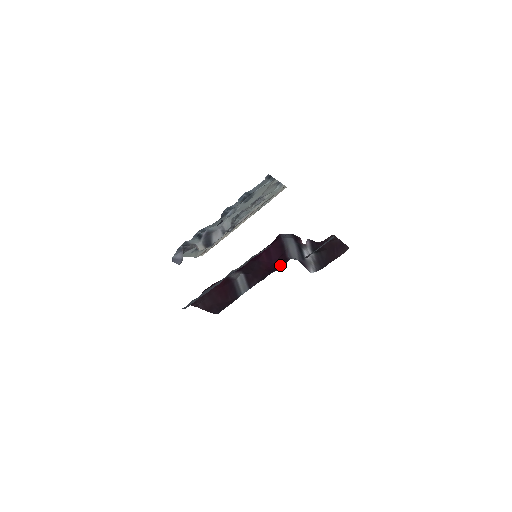
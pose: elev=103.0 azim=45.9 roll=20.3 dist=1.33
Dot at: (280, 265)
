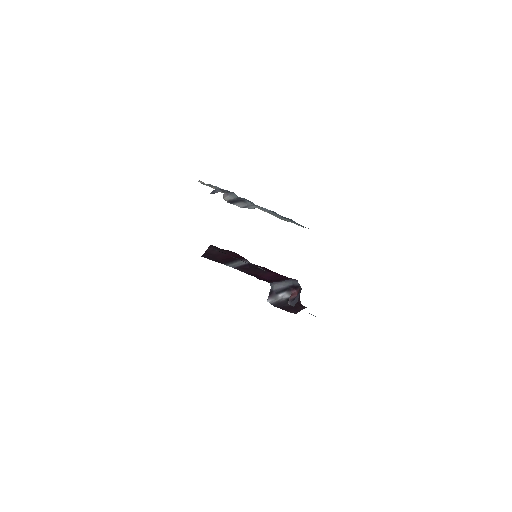
Dot at: (263, 279)
